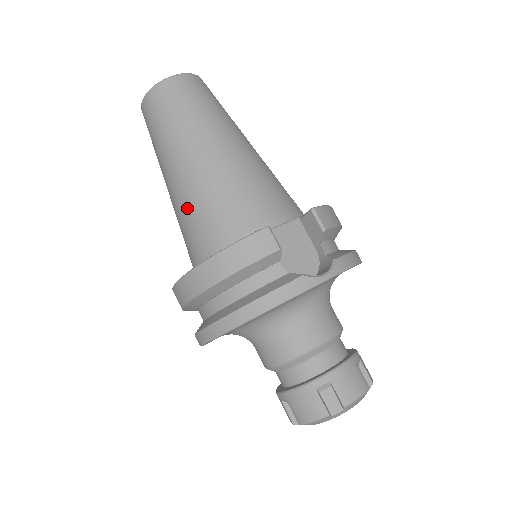
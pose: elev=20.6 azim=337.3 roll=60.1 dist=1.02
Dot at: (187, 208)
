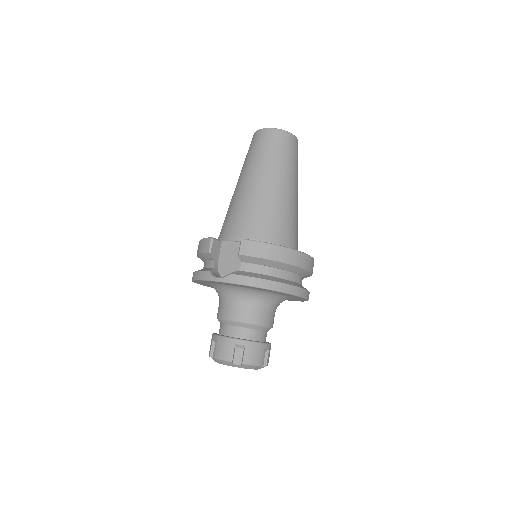
Dot at: occluded
